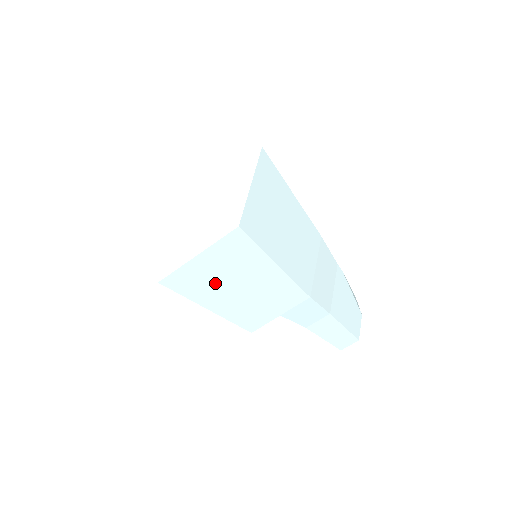
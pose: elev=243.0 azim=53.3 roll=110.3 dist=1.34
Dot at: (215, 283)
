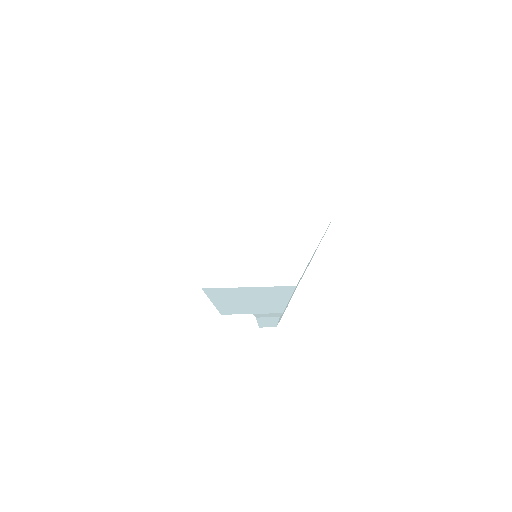
Dot at: (238, 297)
